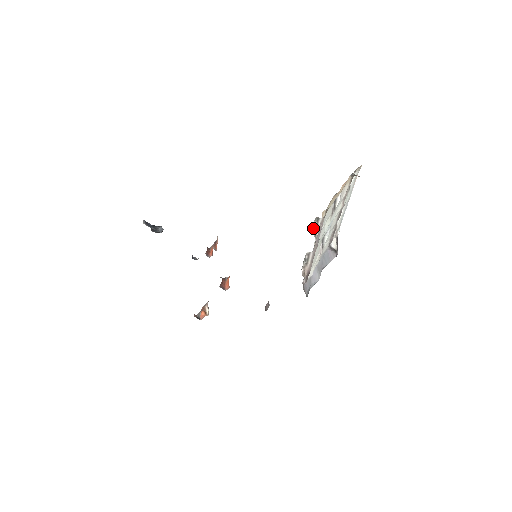
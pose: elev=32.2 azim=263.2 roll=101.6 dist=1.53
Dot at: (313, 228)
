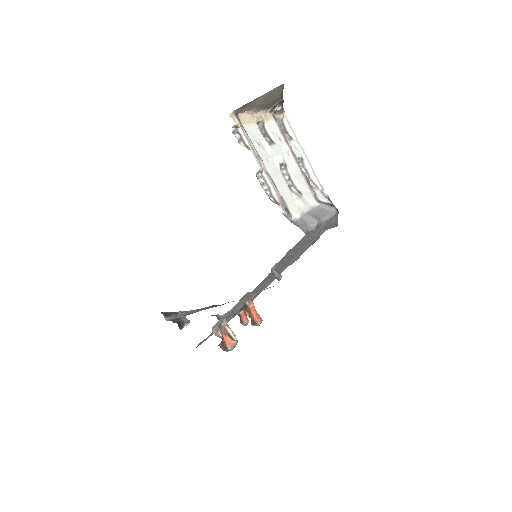
Dot at: (240, 142)
